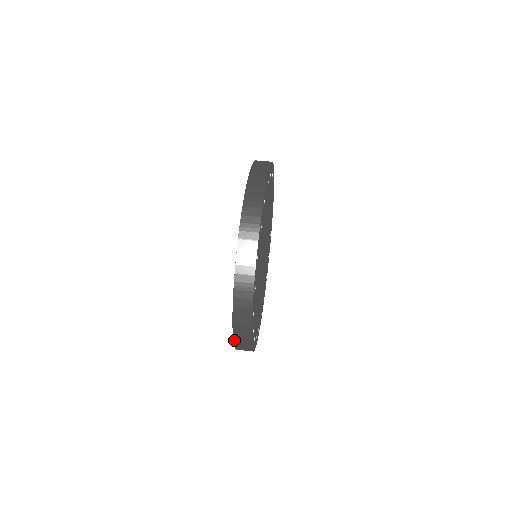
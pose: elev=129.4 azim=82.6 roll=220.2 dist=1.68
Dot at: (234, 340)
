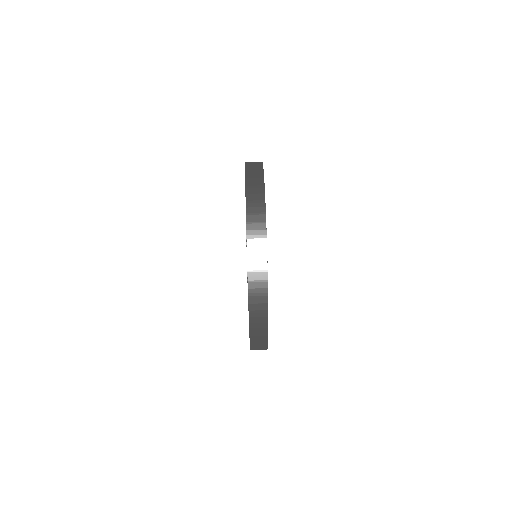
Dot at: occluded
